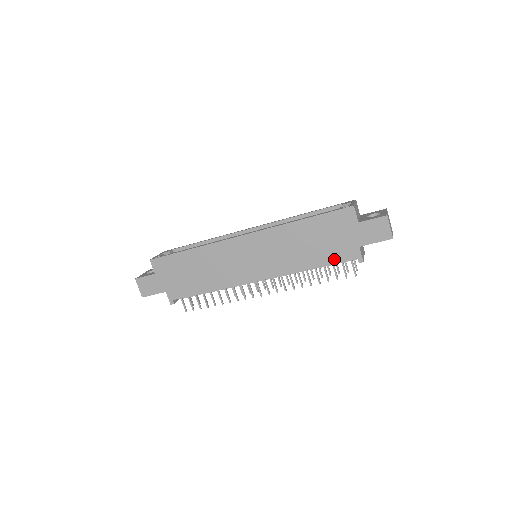
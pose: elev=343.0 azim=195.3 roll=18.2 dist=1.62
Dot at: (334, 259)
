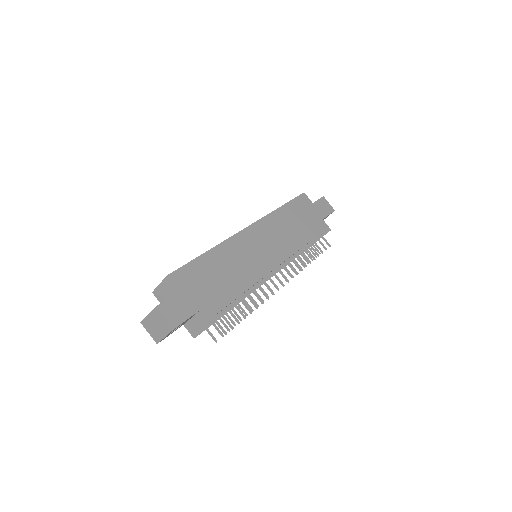
Dot at: (315, 232)
